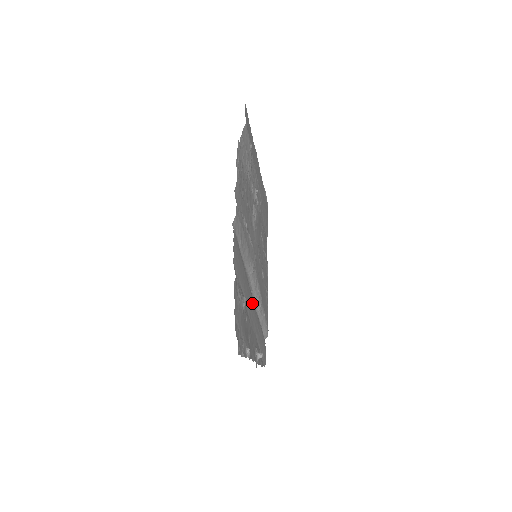
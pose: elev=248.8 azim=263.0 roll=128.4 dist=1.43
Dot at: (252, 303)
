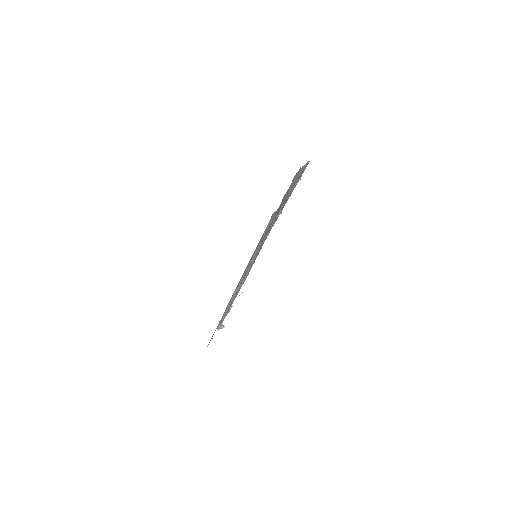
Dot at: occluded
